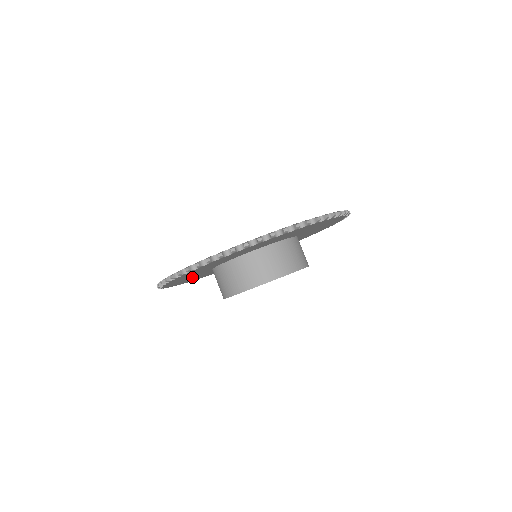
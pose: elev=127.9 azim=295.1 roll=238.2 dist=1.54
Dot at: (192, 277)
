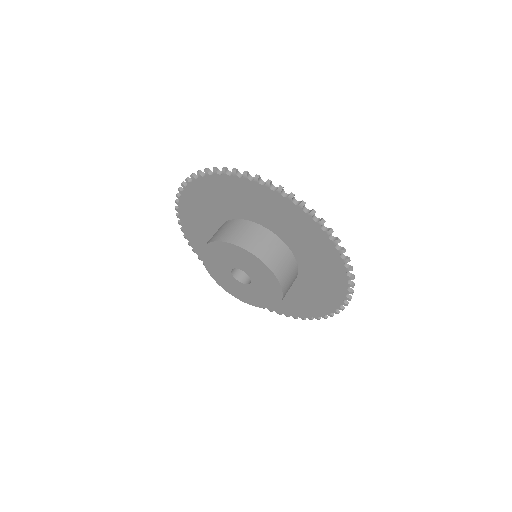
Dot at: occluded
